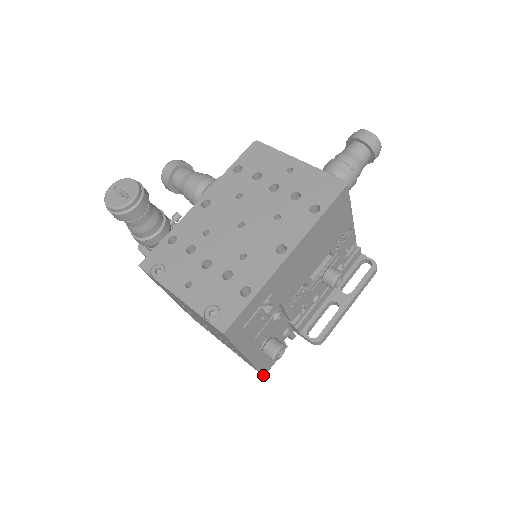
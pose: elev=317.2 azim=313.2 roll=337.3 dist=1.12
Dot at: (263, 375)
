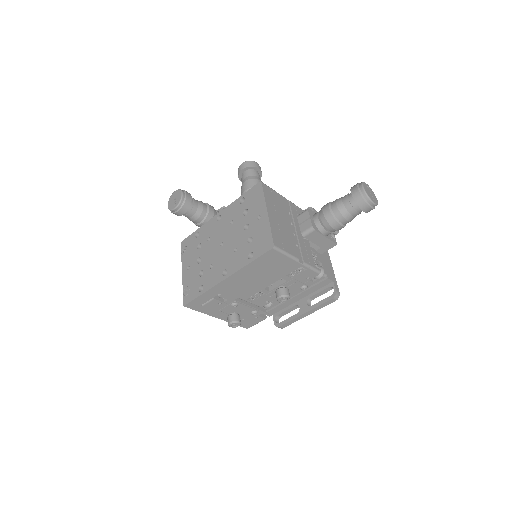
Dot at: (246, 328)
